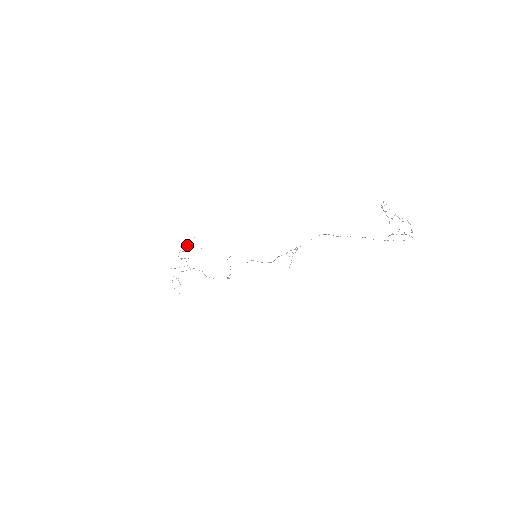
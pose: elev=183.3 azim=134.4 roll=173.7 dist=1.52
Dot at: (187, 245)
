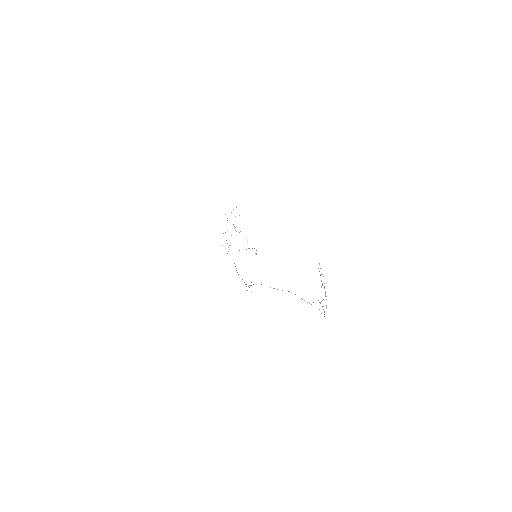
Dot at: occluded
